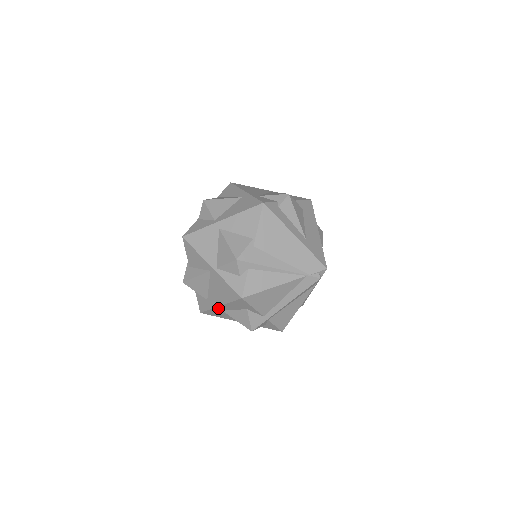
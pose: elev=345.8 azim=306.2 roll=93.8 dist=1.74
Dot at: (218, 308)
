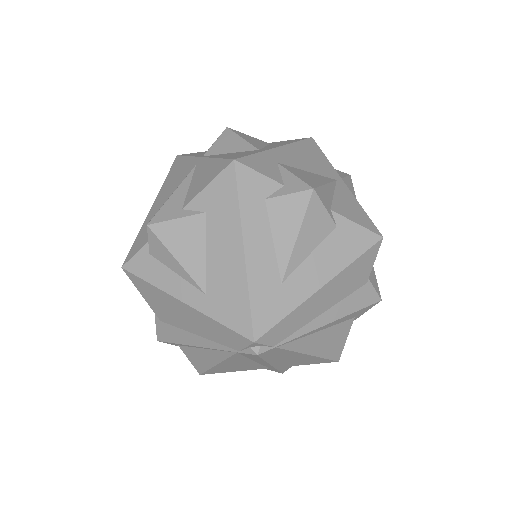
Dot at: occluded
